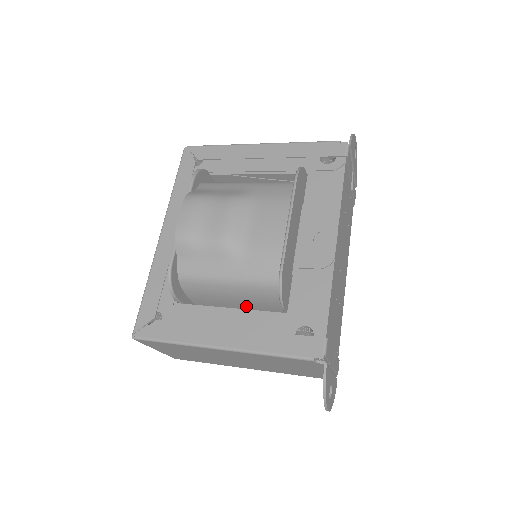
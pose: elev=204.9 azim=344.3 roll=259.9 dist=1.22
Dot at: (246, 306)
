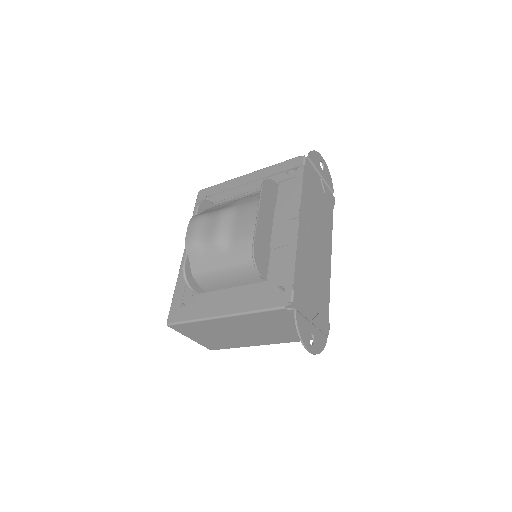
Dot at: occluded
